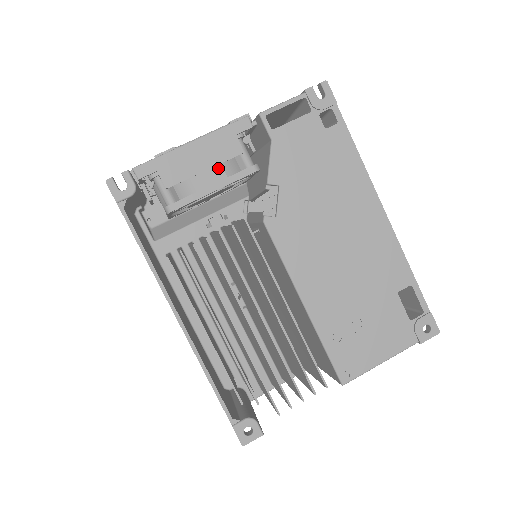
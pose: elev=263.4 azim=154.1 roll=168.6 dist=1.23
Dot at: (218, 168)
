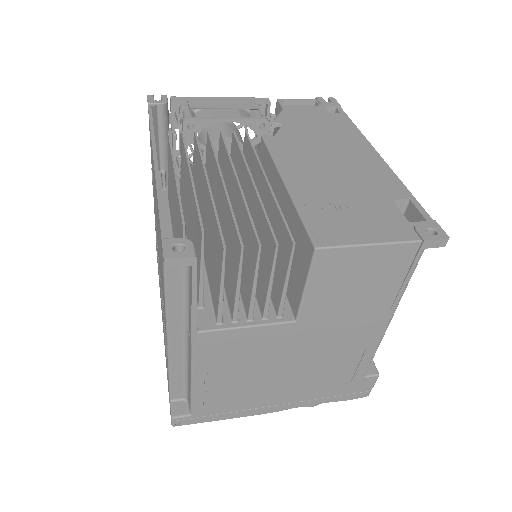
Dot at: (235, 112)
